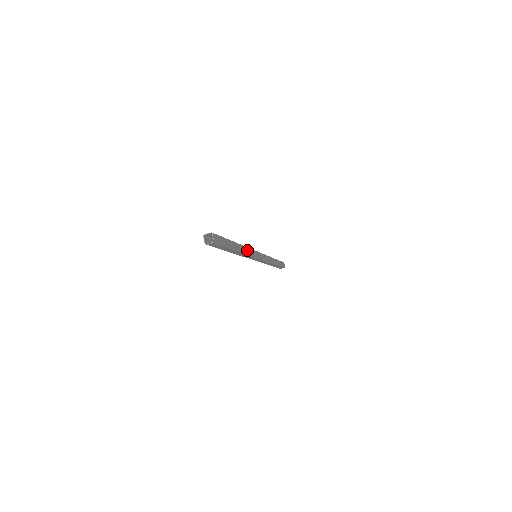
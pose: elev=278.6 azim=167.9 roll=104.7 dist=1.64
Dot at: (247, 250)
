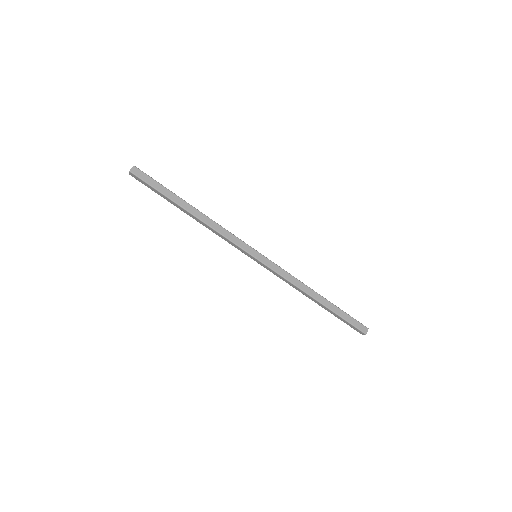
Dot at: (217, 227)
